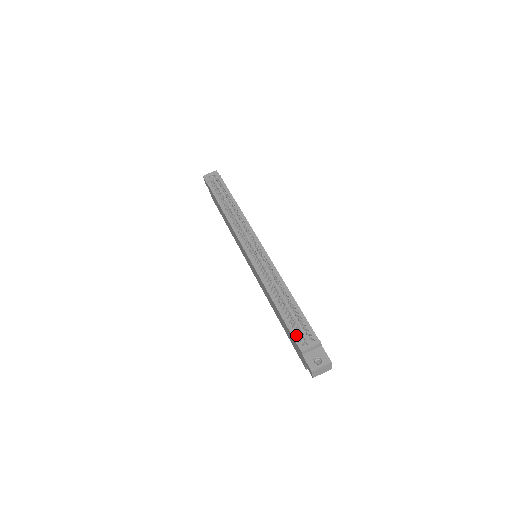
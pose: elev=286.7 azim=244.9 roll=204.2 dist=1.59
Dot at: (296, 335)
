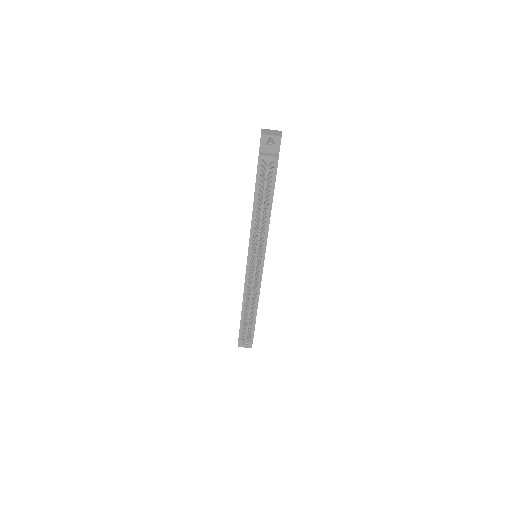
Dot at: (242, 331)
